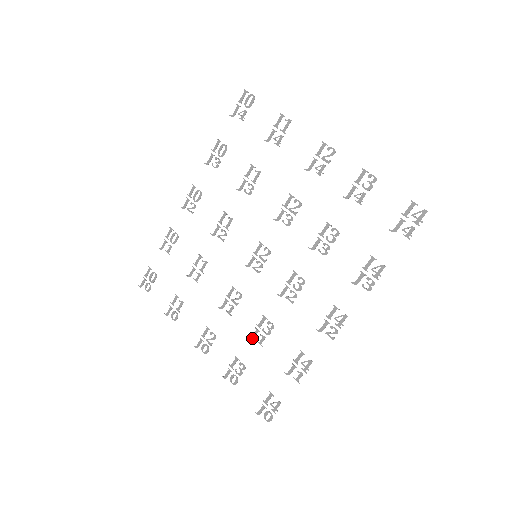
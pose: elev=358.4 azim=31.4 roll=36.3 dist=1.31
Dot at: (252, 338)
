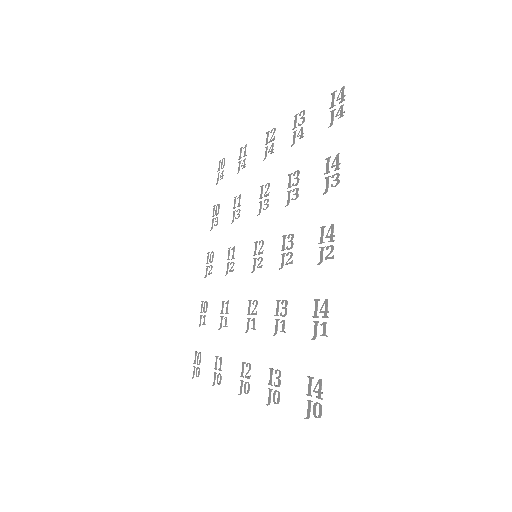
Dot at: (276, 333)
